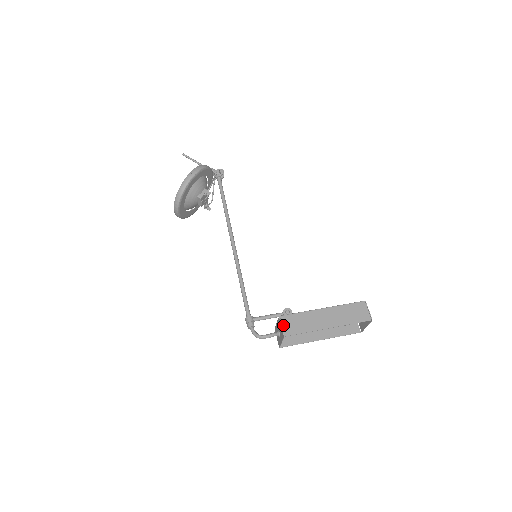
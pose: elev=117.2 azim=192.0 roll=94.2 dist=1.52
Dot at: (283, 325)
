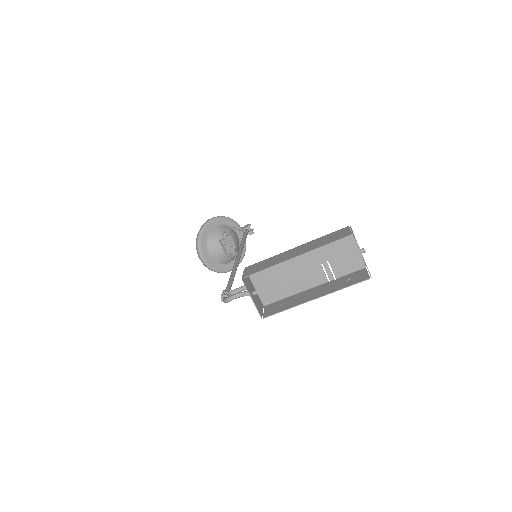
Dot at: (245, 272)
